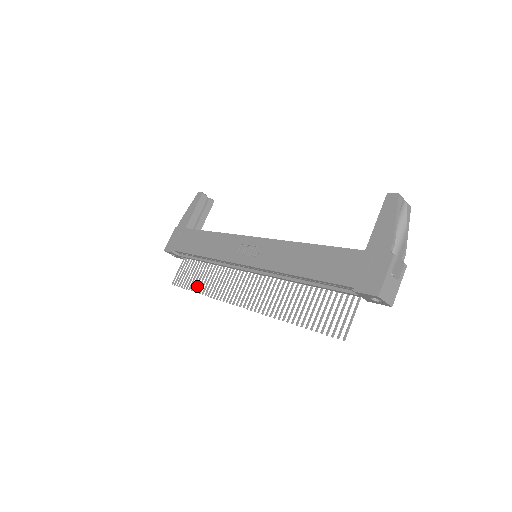
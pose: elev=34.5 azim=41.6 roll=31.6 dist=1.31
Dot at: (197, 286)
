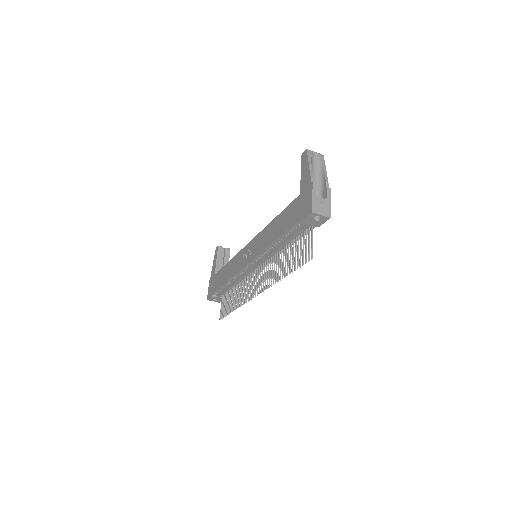
Dot at: (233, 307)
